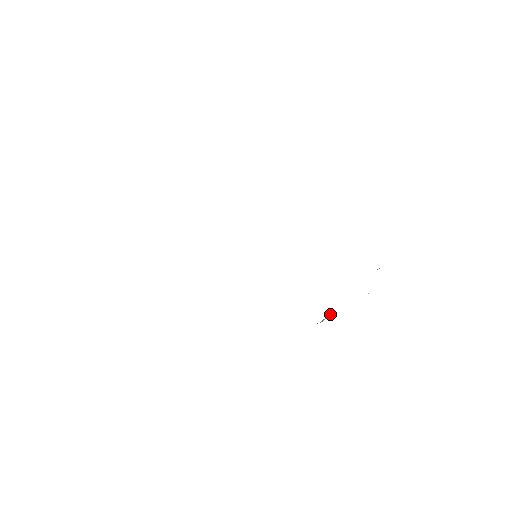
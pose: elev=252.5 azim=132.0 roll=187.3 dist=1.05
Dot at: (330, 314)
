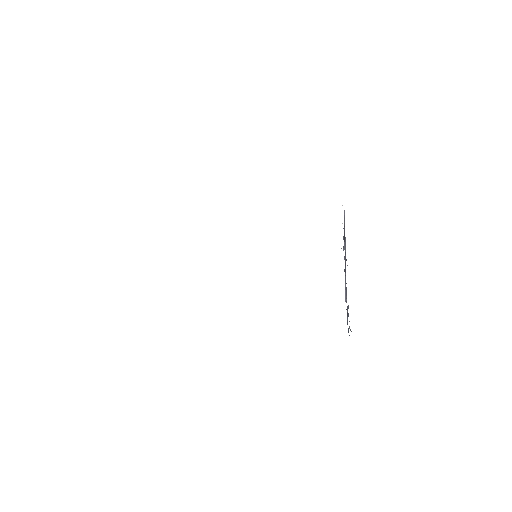
Dot at: occluded
